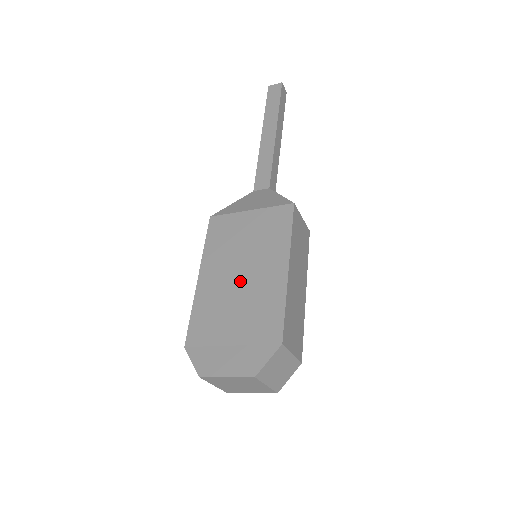
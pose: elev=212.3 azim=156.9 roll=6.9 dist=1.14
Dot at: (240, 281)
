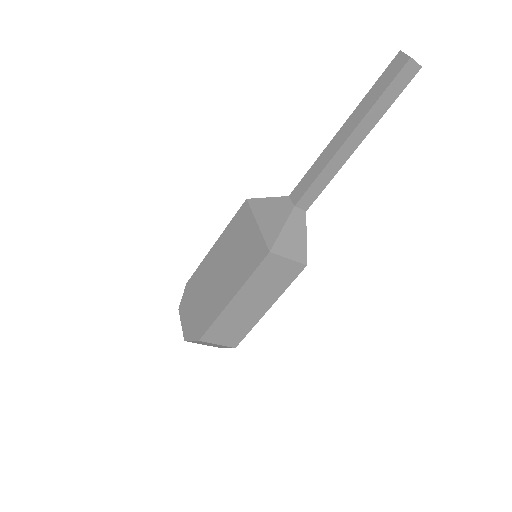
Dot at: (218, 275)
